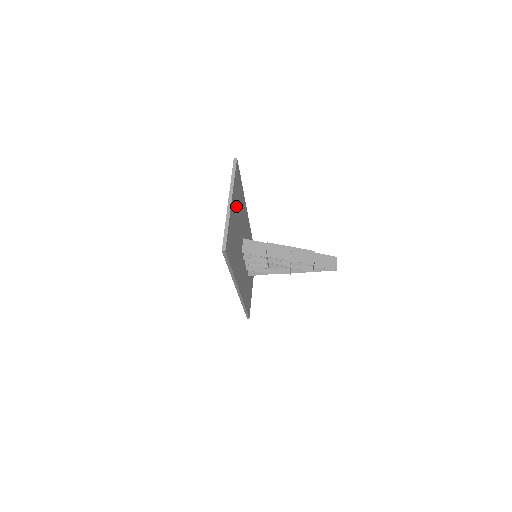
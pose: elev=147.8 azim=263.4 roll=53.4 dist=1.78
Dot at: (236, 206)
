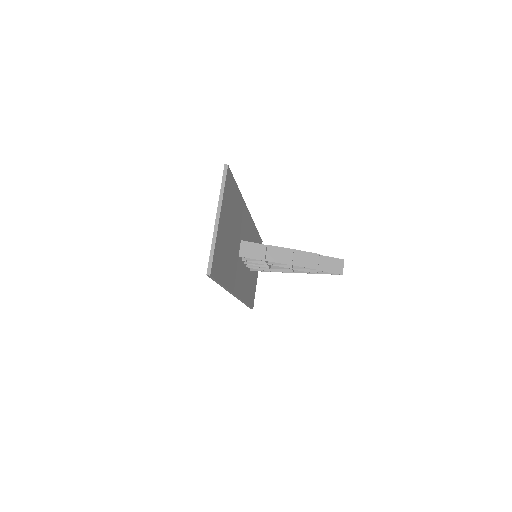
Dot at: (228, 216)
